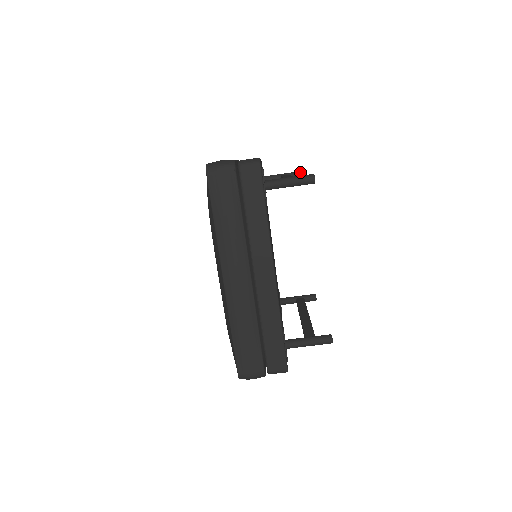
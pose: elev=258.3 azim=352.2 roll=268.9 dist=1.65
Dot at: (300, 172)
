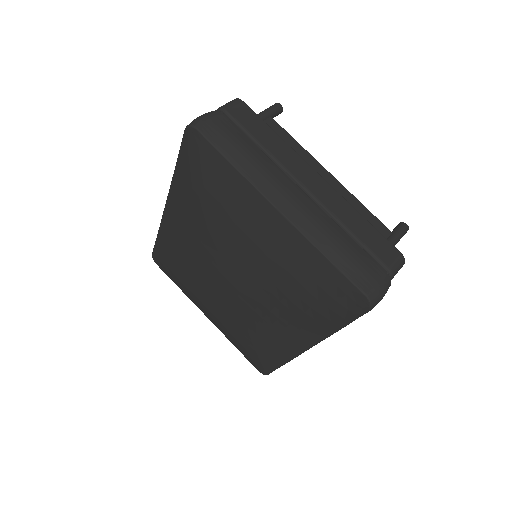
Dot at: (281, 108)
